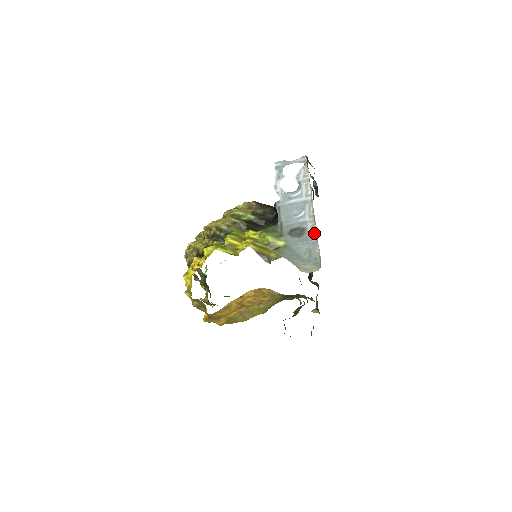
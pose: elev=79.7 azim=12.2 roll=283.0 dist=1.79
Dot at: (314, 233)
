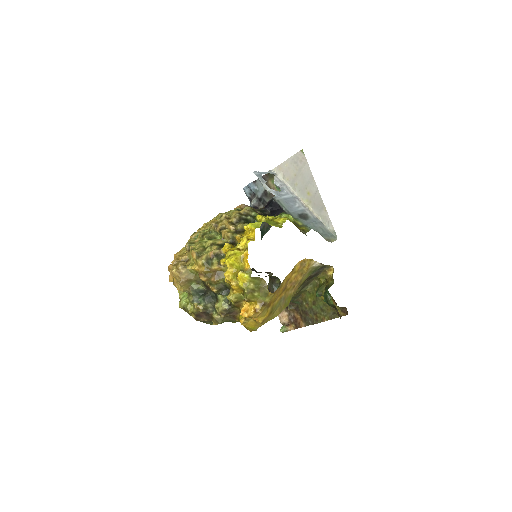
Dot at: (315, 216)
